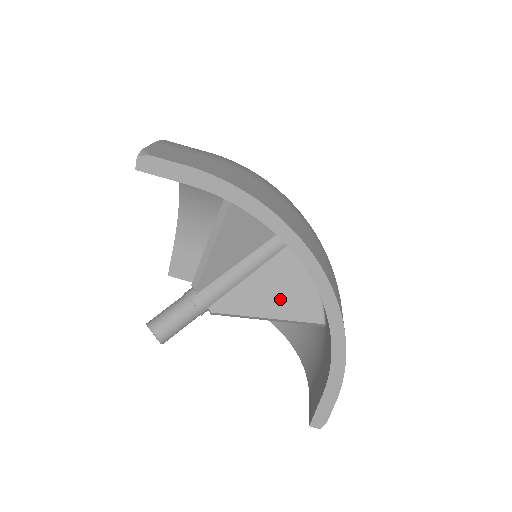
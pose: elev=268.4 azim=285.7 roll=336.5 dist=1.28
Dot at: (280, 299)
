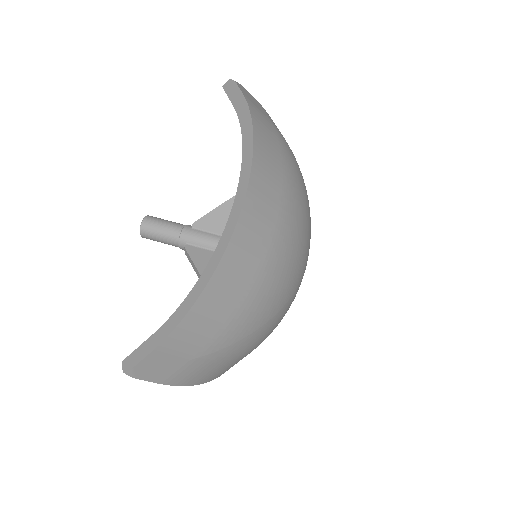
Dot at: occluded
